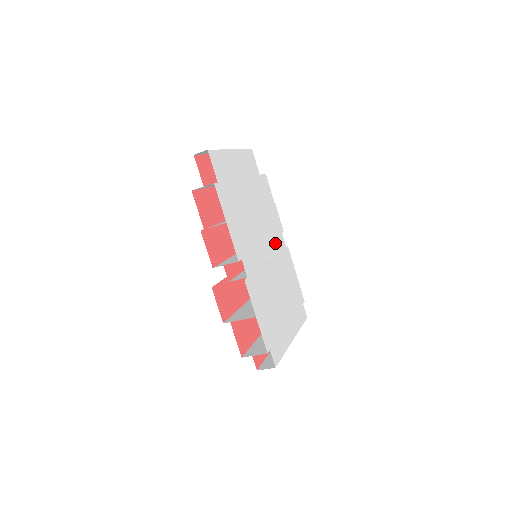
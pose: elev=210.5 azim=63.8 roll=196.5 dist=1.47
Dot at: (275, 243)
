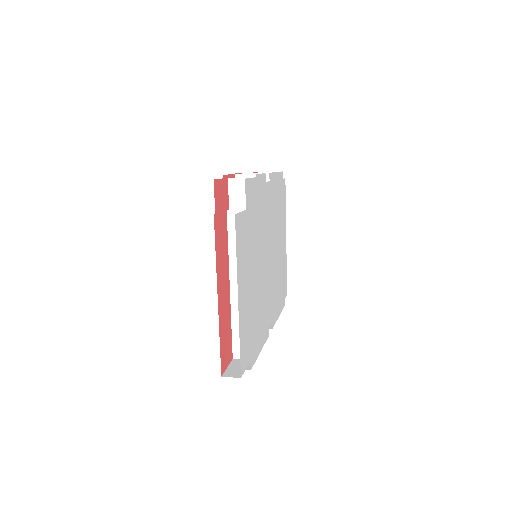
Dot at: (267, 219)
